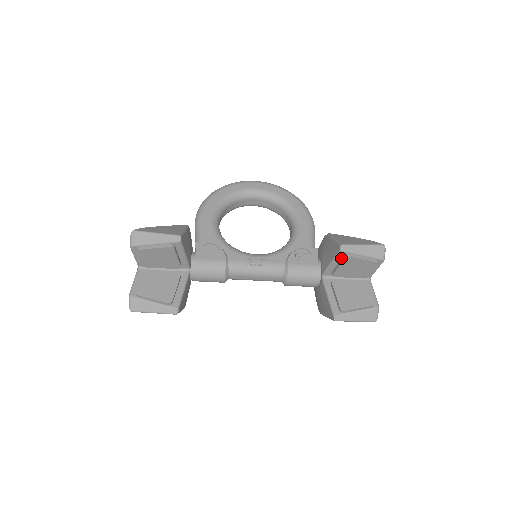
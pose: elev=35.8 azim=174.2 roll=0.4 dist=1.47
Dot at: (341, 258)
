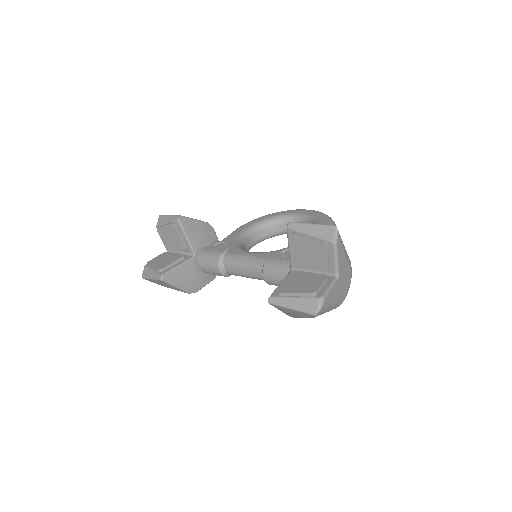
Dot at: (292, 239)
